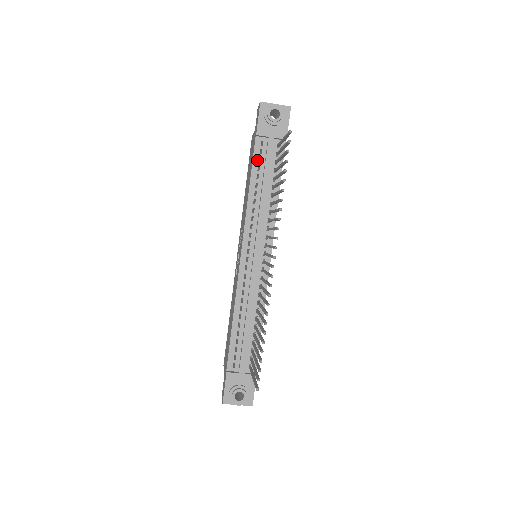
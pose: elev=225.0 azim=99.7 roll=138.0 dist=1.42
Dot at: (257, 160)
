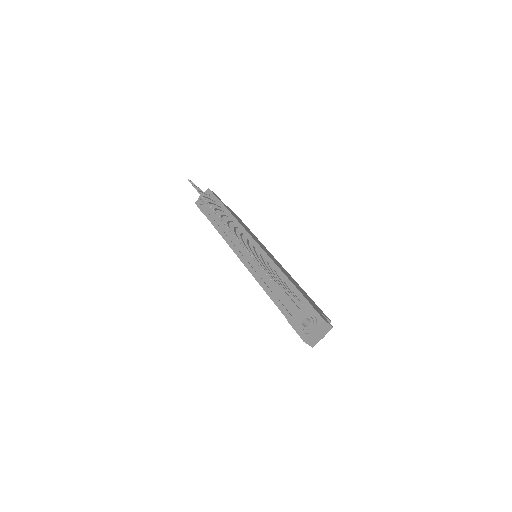
Dot at: (213, 221)
